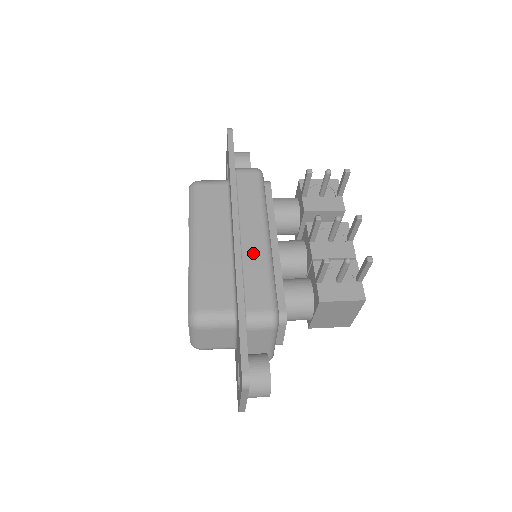
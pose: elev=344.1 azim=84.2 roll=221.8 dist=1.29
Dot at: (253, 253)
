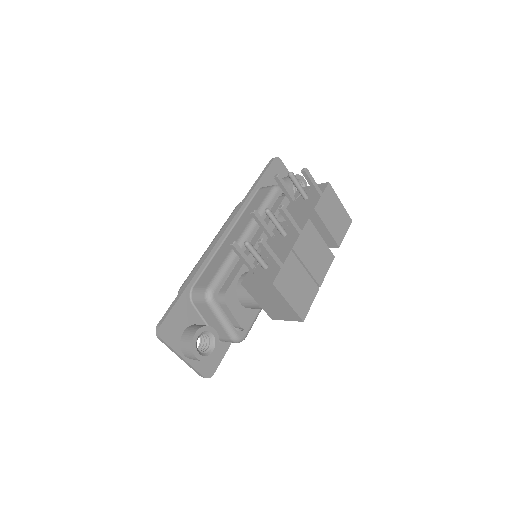
Dot at: (226, 247)
